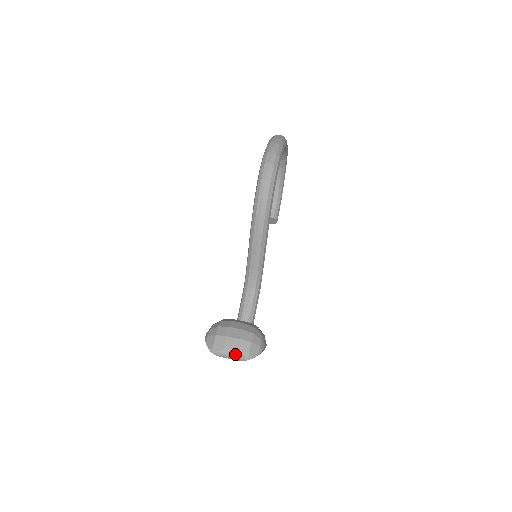
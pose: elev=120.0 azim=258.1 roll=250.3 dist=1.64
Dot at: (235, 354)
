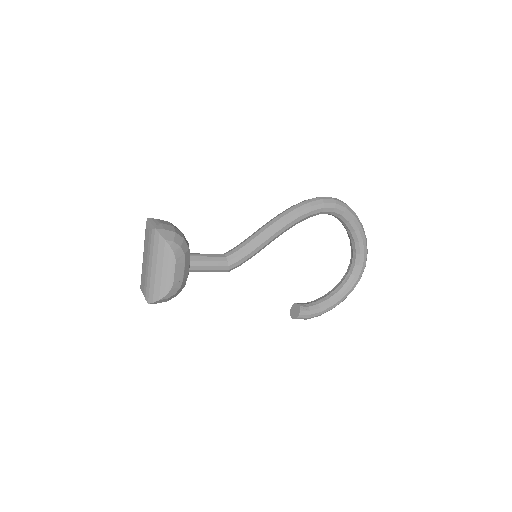
Dot at: (157, 223)
